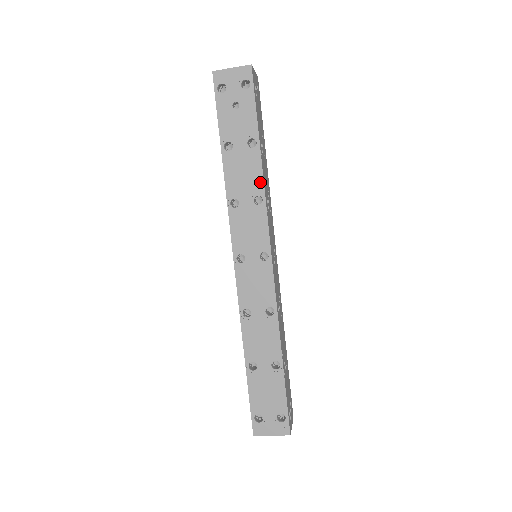
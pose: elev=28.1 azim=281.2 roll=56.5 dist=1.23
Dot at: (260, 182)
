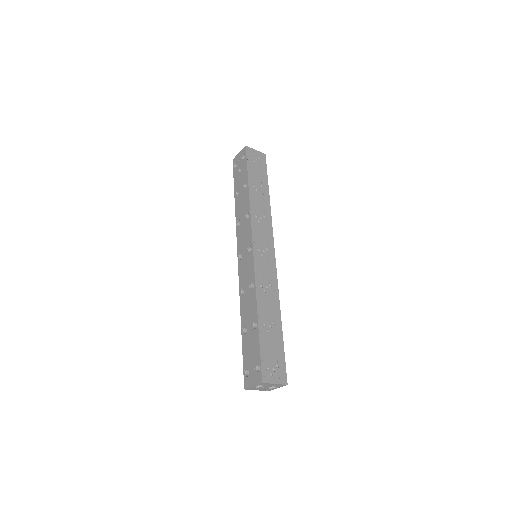
Dot at: (248, 205)
